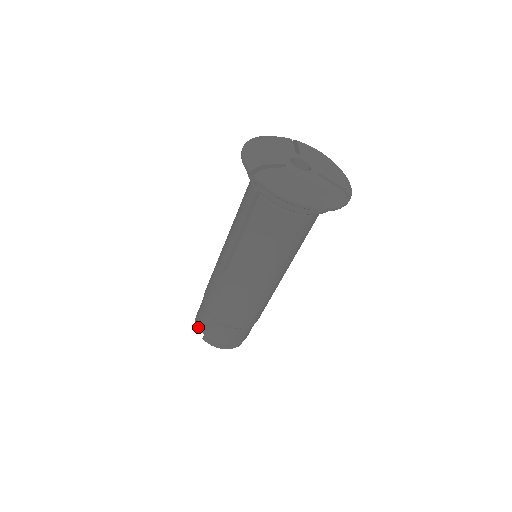
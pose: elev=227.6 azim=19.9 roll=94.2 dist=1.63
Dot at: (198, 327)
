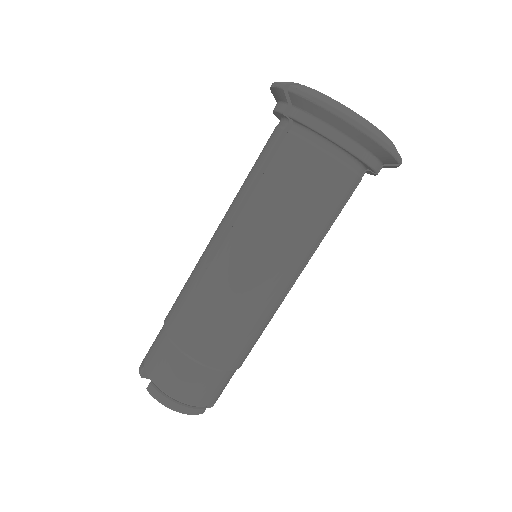
Dot at: (143, 373)
